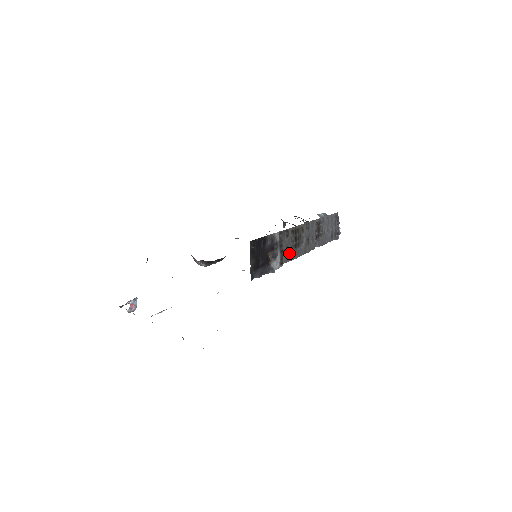
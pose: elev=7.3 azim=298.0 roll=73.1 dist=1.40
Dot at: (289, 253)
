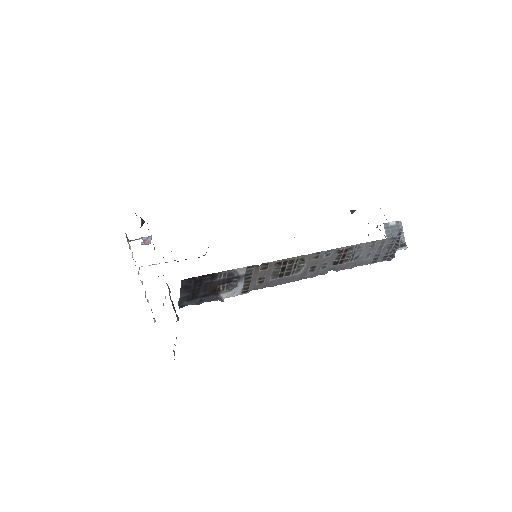
Dot at: (265, 282)
